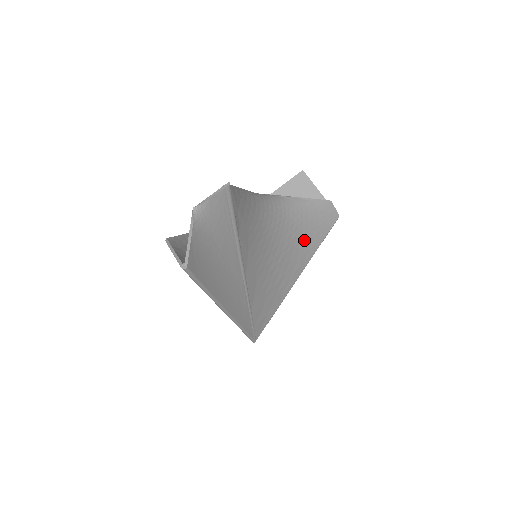
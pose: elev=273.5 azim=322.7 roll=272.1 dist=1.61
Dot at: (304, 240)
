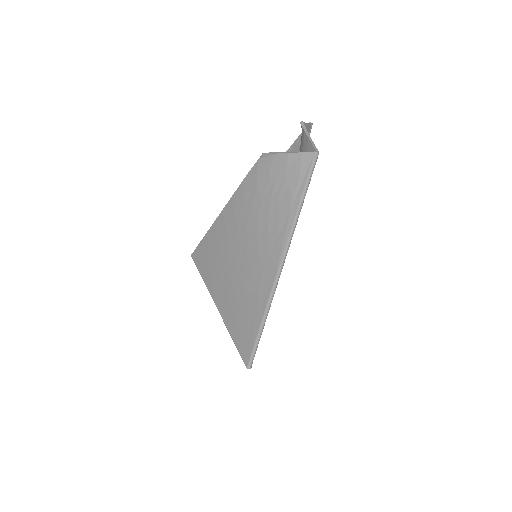
Dot at: occluded
